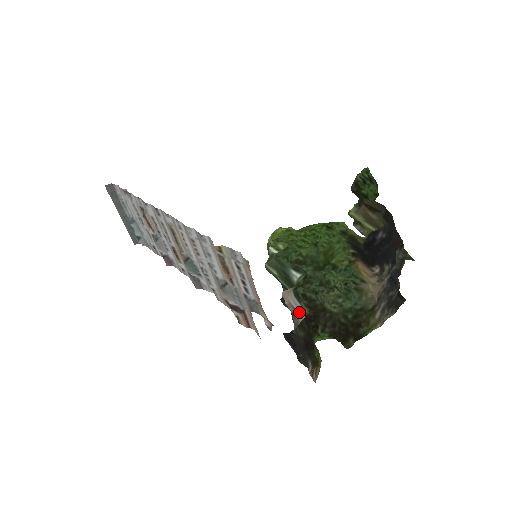
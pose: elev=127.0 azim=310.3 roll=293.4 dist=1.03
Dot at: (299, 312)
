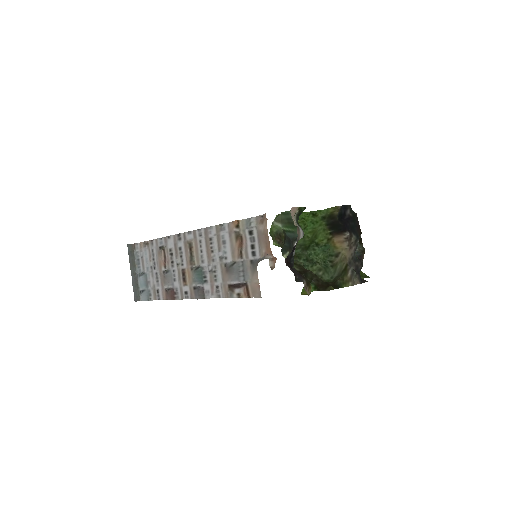
Dot at: (300, 230)
